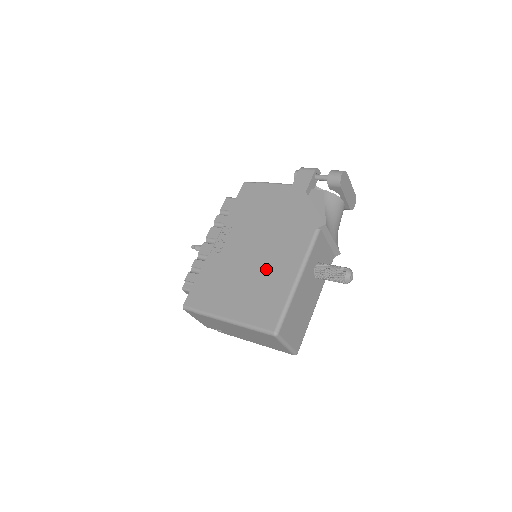
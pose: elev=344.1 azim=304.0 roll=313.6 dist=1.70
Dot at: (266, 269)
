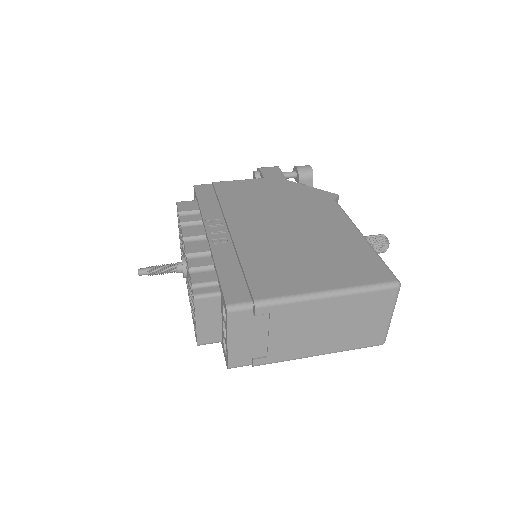
Dot at: (316, 237)
